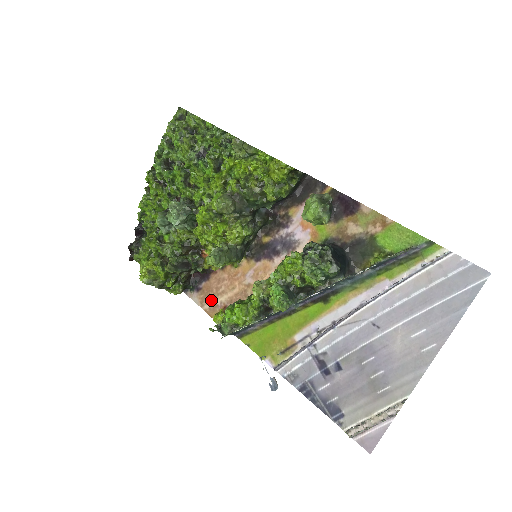
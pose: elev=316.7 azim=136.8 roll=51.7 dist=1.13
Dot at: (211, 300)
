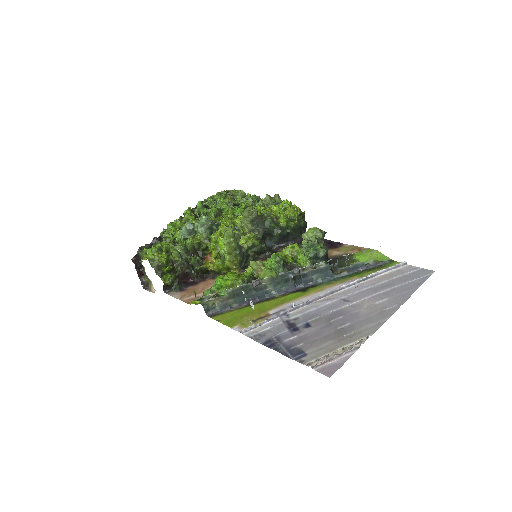
Dot at: (193, 295)
